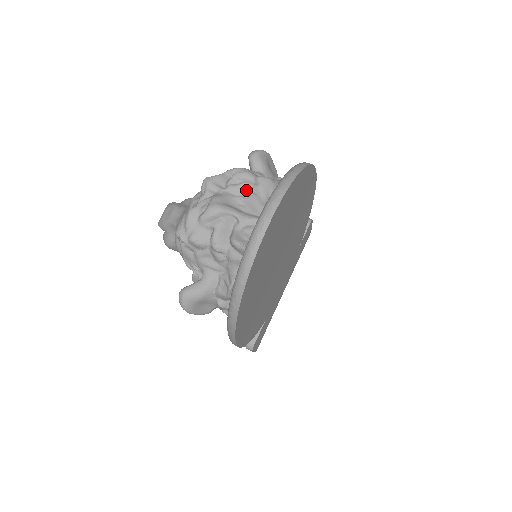
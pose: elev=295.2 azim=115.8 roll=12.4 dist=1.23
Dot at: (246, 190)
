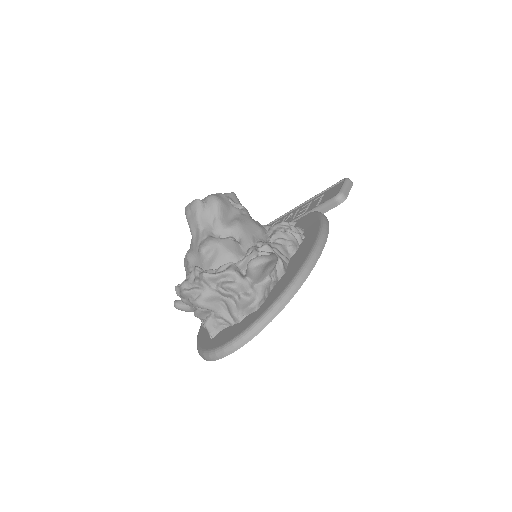
Dot at: (230, 297)
